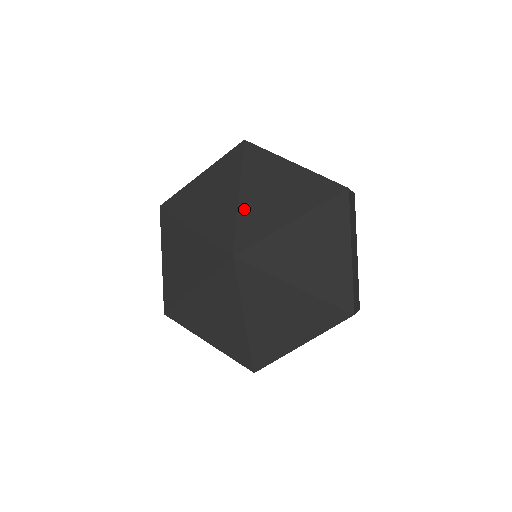
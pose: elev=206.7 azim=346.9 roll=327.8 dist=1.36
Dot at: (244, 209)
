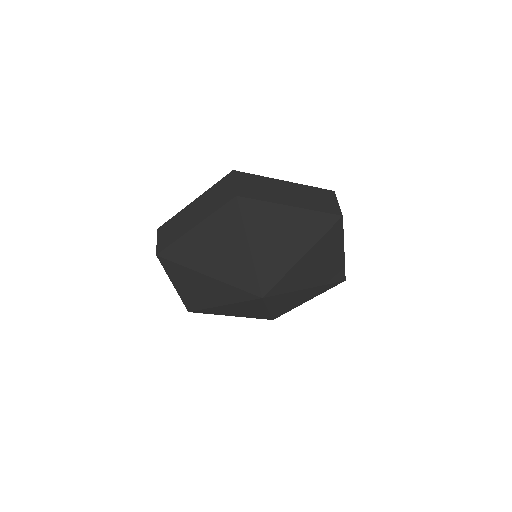
Dot at: (259, 261)
